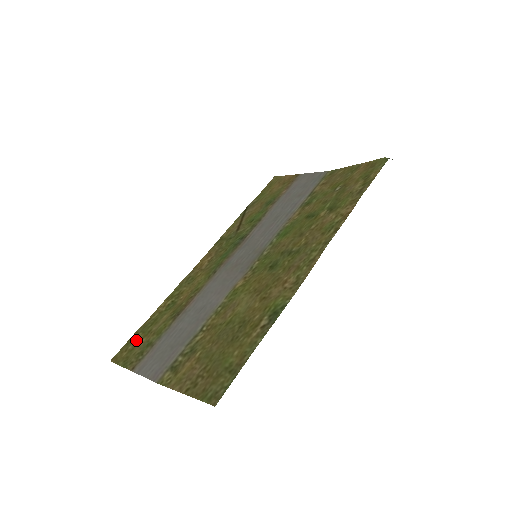
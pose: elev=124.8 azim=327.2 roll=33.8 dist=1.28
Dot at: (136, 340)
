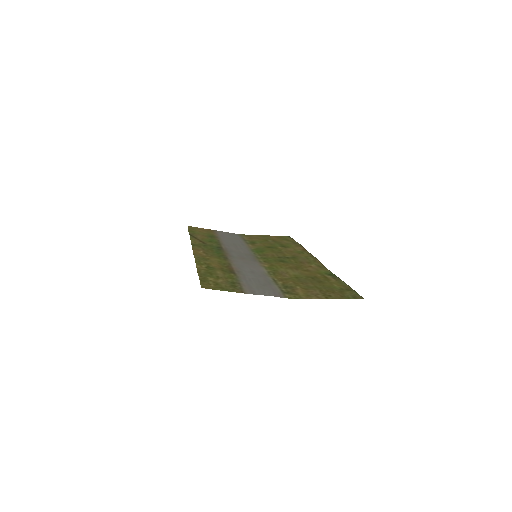
Dot at: (211, 280)
